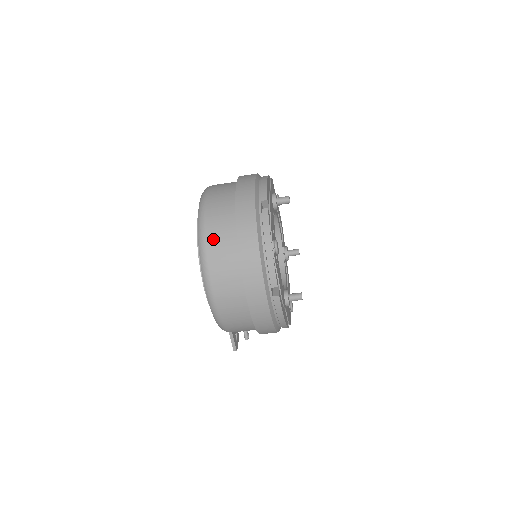
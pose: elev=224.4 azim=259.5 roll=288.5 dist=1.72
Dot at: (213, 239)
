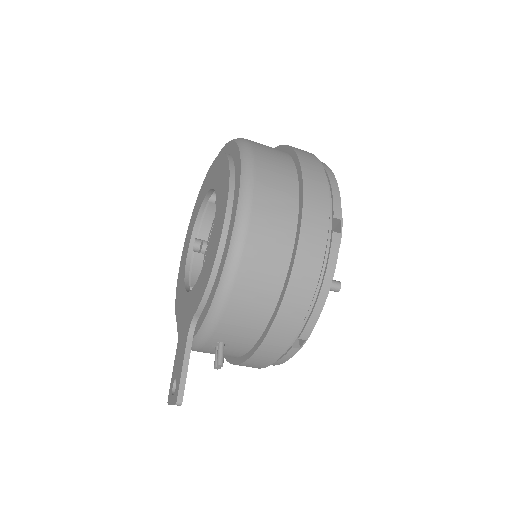
Dot at: (261, 148)
